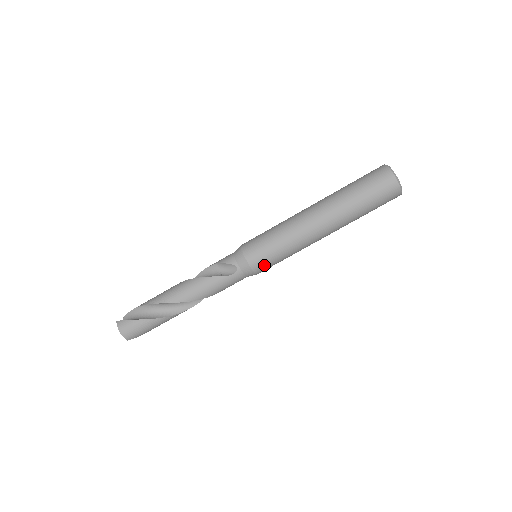
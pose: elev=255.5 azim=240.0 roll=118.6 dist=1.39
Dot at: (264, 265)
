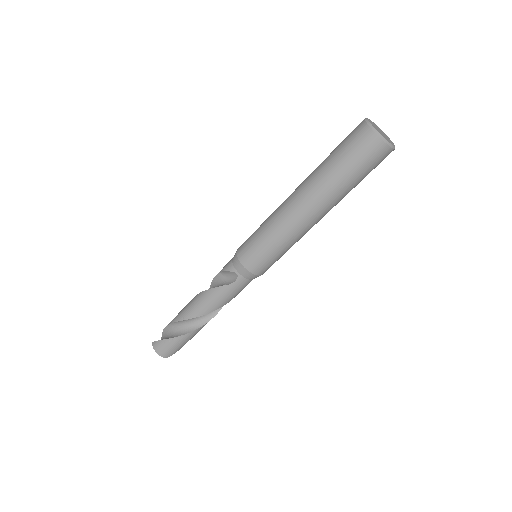
Dot at: (262, 266)
